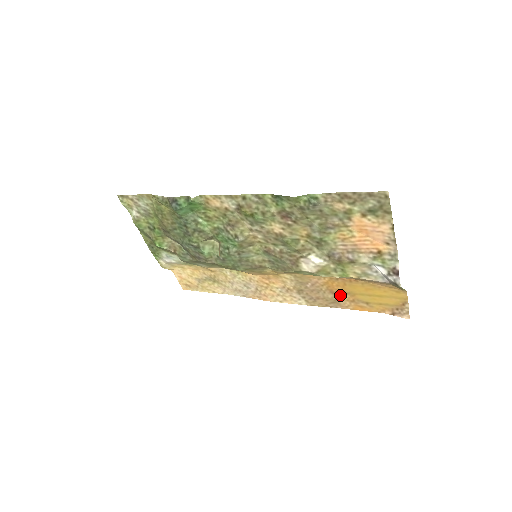
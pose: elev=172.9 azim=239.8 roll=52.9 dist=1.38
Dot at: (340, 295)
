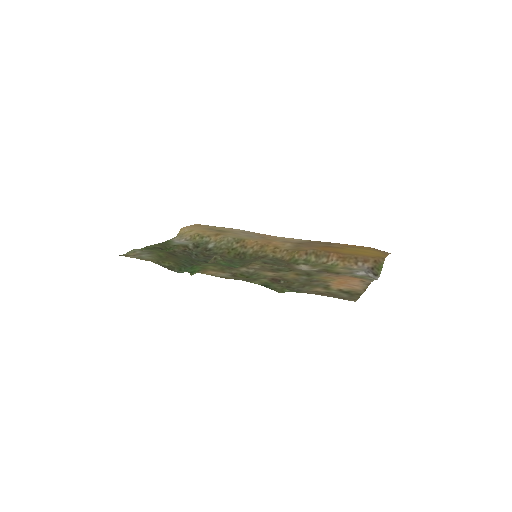
Dot at: (332, 246)
